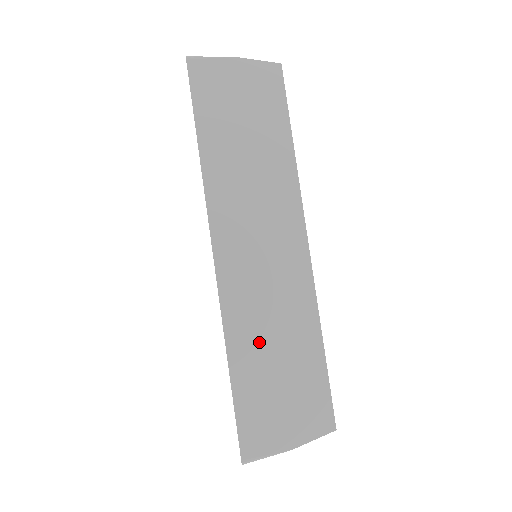
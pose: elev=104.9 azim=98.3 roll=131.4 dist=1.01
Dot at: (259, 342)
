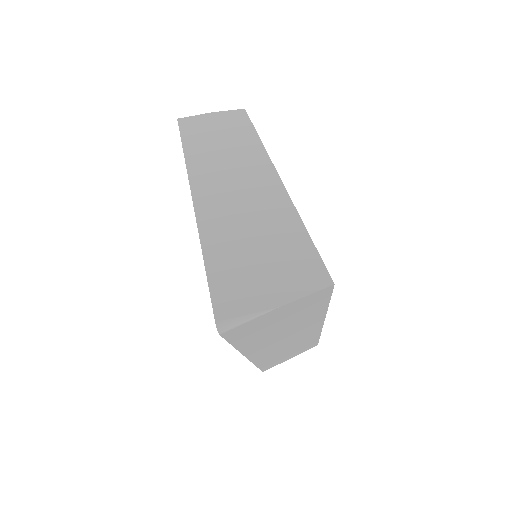
Dot at: (234, 230)
